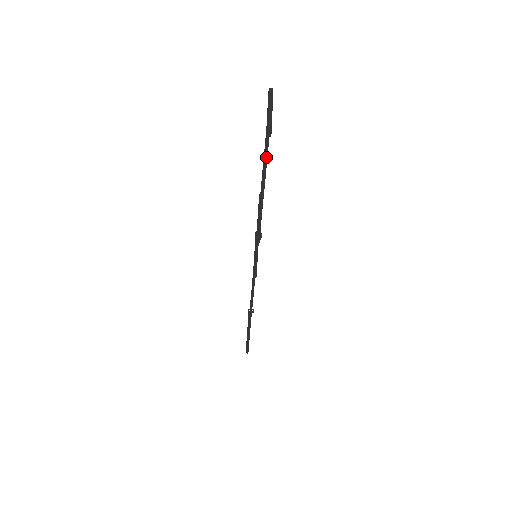
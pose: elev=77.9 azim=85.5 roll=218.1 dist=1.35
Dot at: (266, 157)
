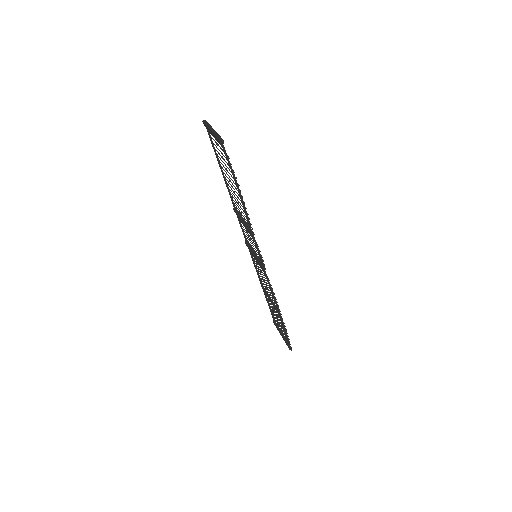
Dot at: (229, 158)
